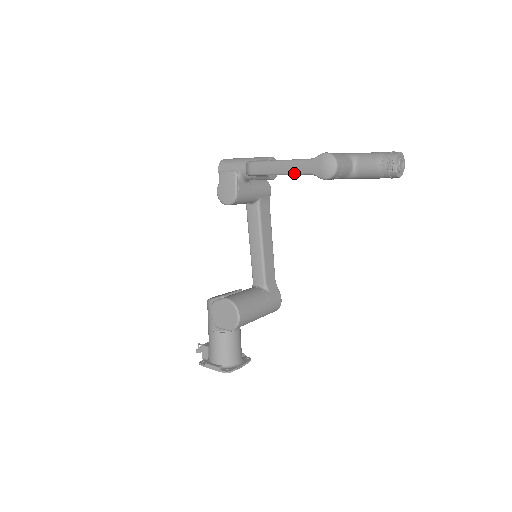
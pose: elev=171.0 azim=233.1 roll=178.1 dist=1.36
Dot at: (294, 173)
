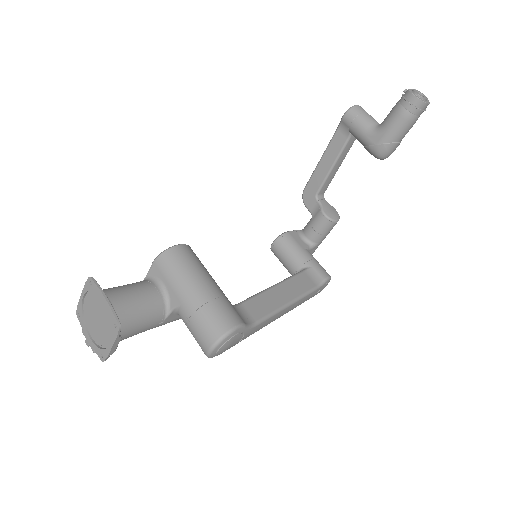
Dot at: (329, 143)
